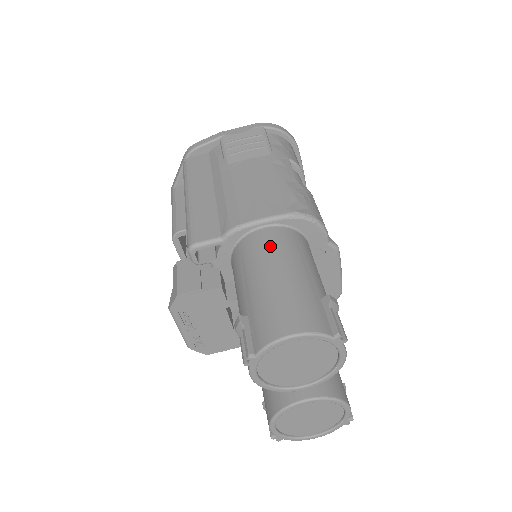
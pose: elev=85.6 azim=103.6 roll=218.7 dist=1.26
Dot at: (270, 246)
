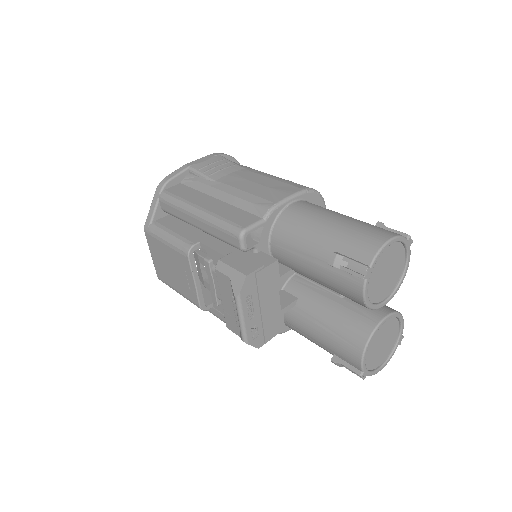
Dot at: (311, 209)
